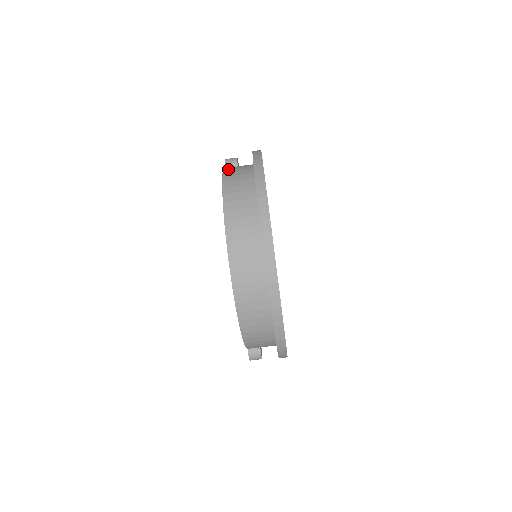
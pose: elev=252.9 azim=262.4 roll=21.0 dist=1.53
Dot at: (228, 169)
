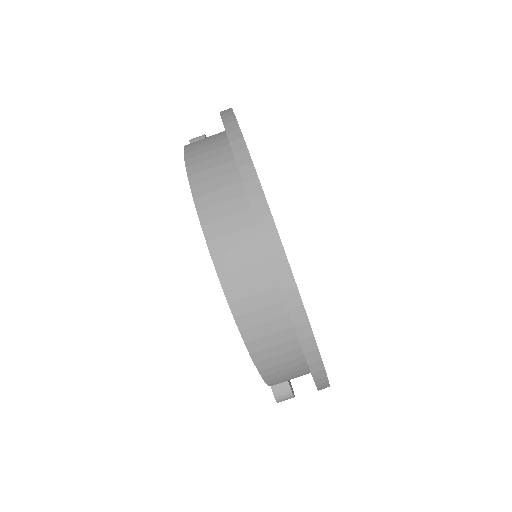
Dot at: occluded
